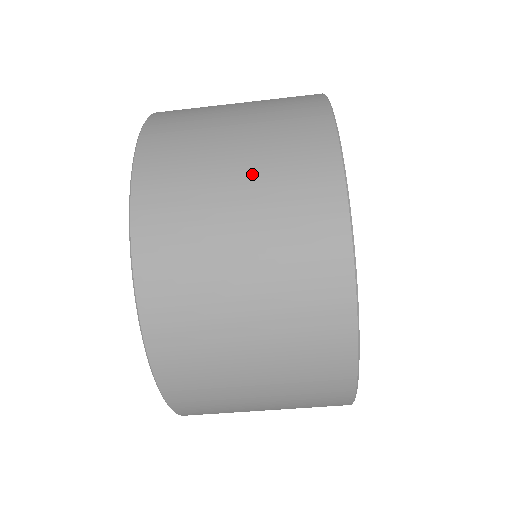
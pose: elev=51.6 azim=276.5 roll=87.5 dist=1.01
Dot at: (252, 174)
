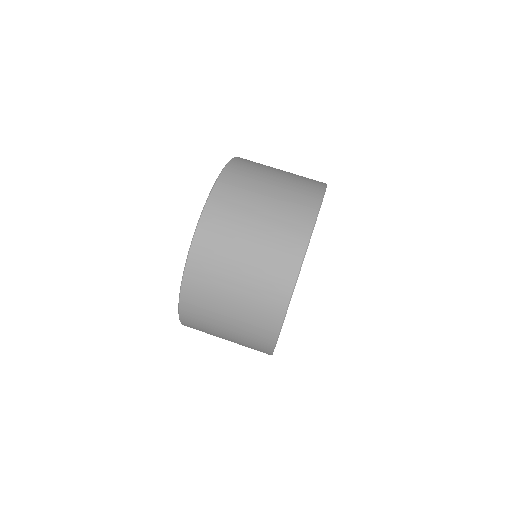
Dot at: occluded
